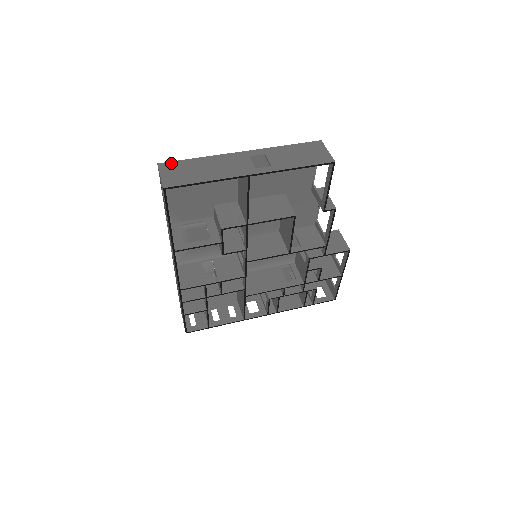
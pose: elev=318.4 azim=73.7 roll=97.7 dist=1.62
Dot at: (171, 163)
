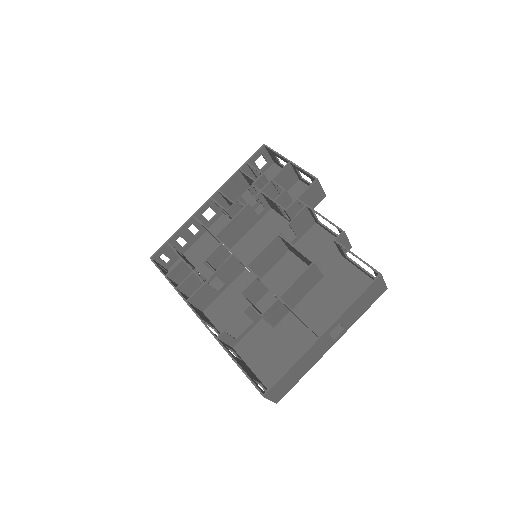
Dot at: (273, 388)
